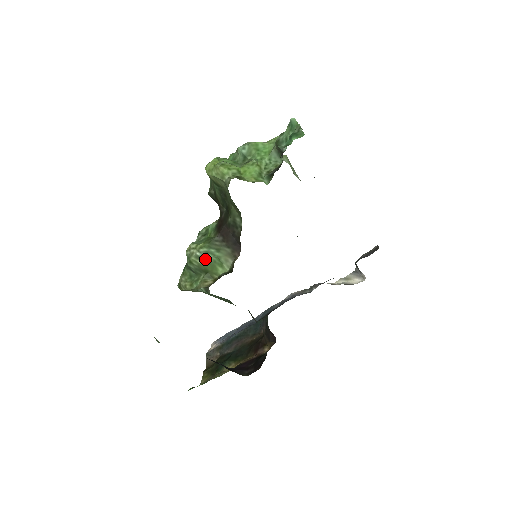
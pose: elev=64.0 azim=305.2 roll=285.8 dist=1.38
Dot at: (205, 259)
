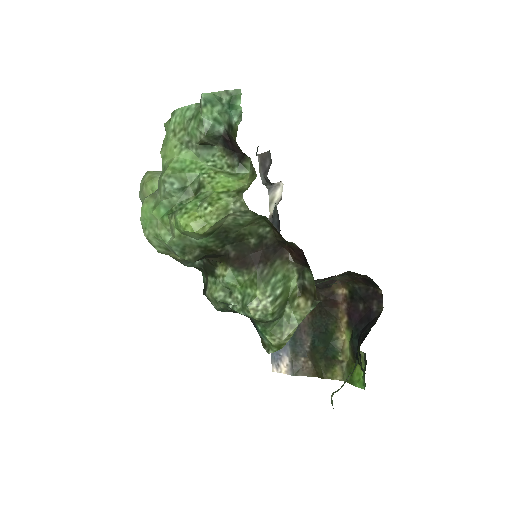
Dot at: (279, 293)
